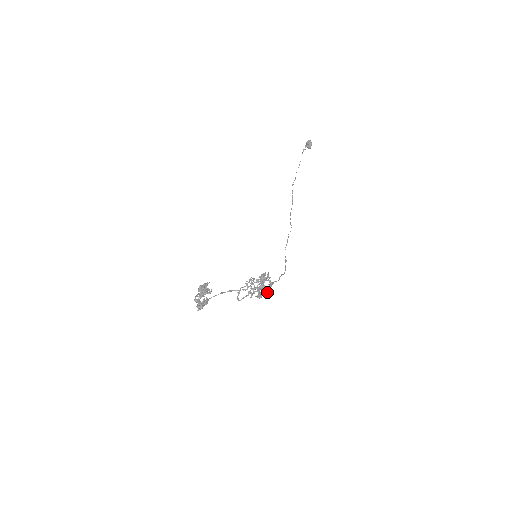
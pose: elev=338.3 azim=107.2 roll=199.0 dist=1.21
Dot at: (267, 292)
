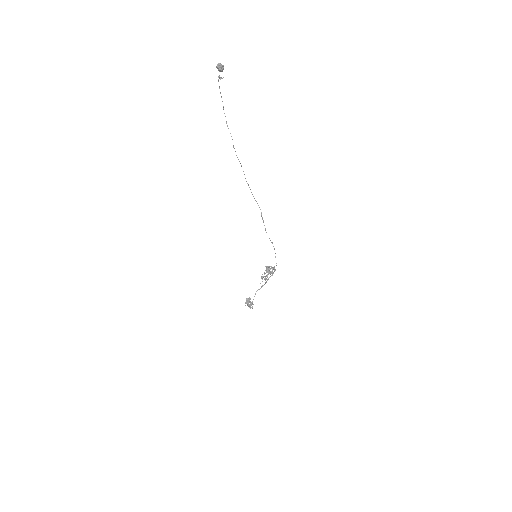
Dot at: occluded
